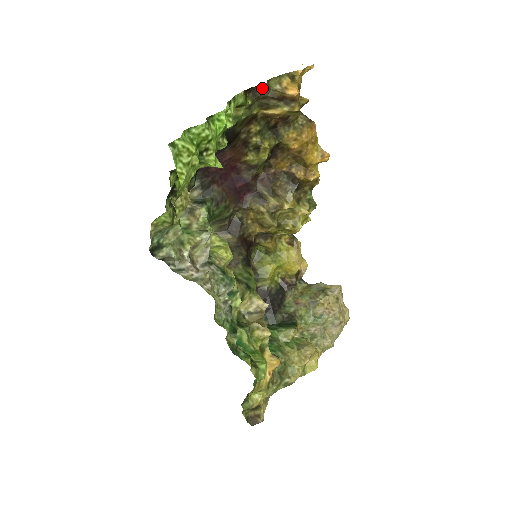
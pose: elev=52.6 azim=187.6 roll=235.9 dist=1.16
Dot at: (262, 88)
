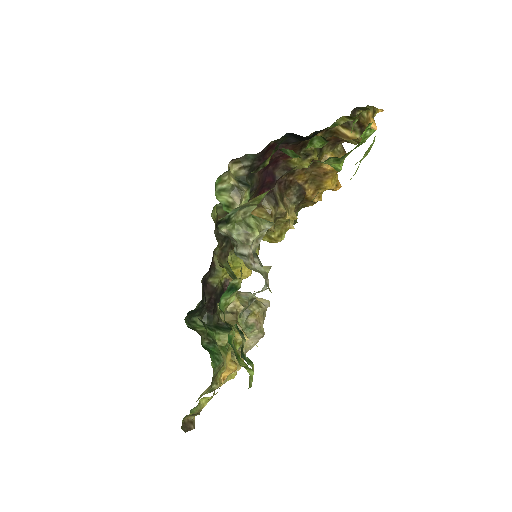
Dot at: (362, 110)
